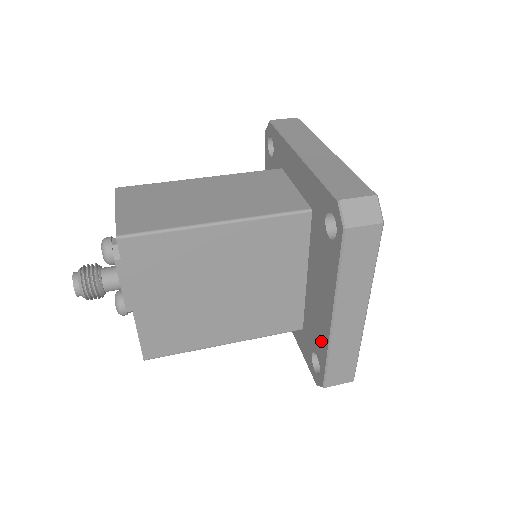
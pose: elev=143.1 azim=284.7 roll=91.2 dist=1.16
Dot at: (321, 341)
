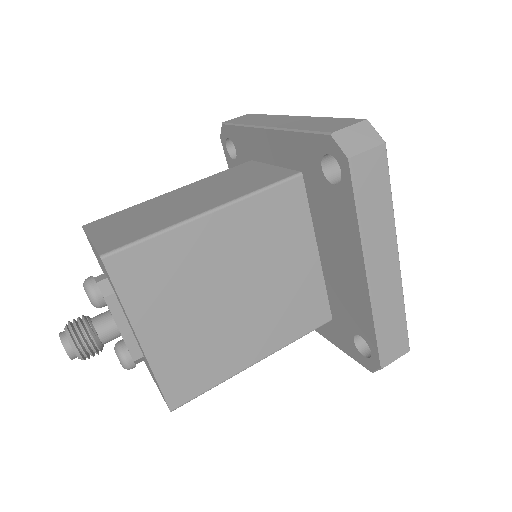
Dot at: (361, 314)
